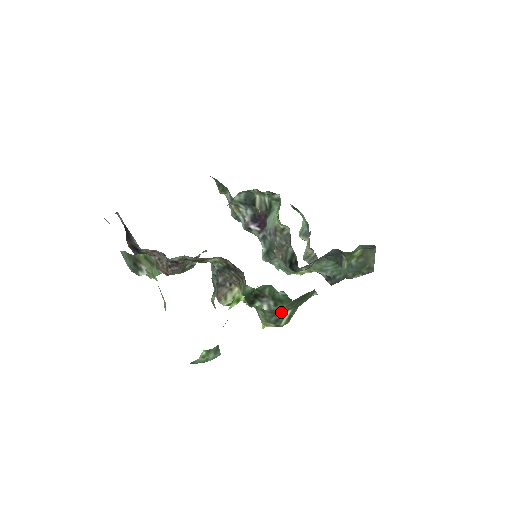
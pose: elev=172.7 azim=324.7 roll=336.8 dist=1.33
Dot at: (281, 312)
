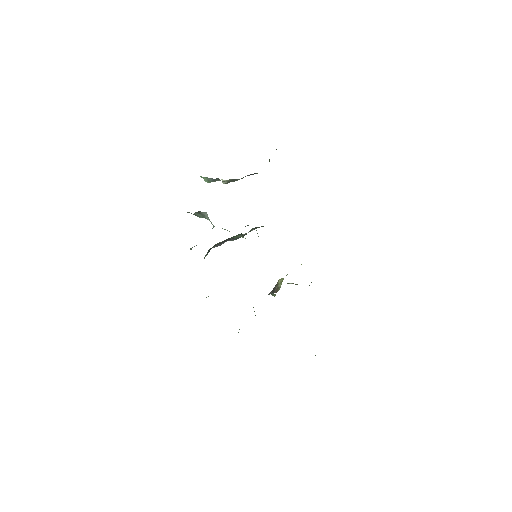
Dot at: occluded
